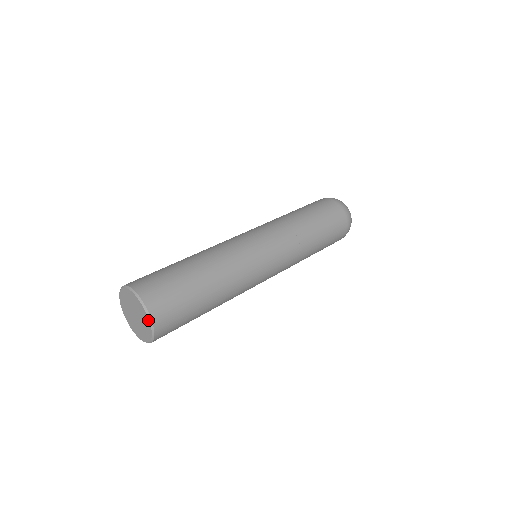
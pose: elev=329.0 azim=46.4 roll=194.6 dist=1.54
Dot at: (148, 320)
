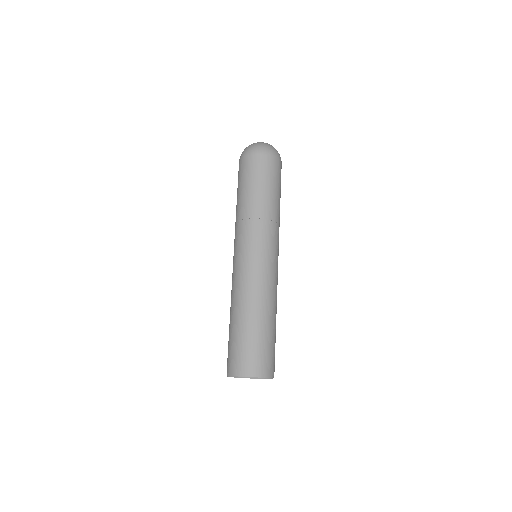
Dot at: occluded
